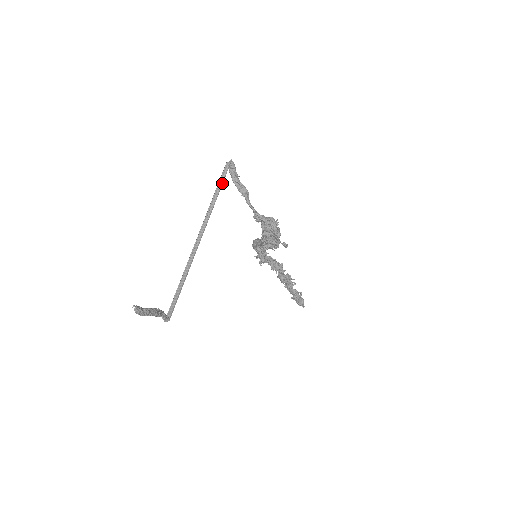
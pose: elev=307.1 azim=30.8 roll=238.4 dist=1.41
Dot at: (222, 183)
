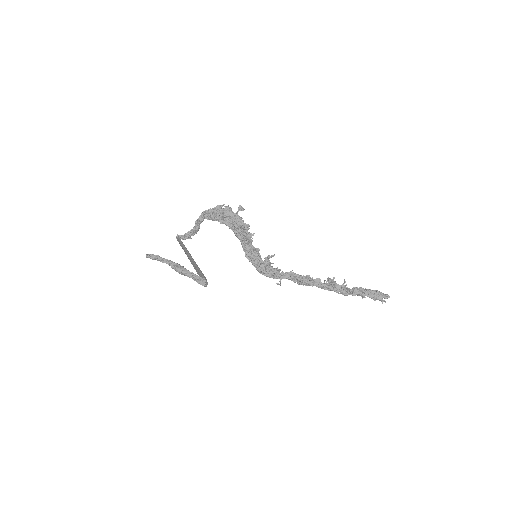
Dot at: (180, 239)
